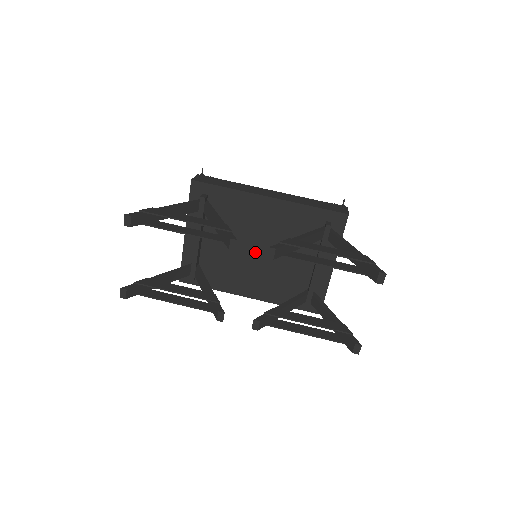
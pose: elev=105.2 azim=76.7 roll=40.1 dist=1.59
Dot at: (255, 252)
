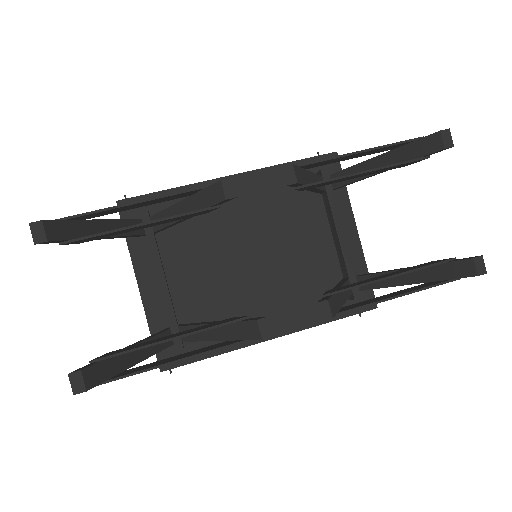
Dot at: (249, 262)
